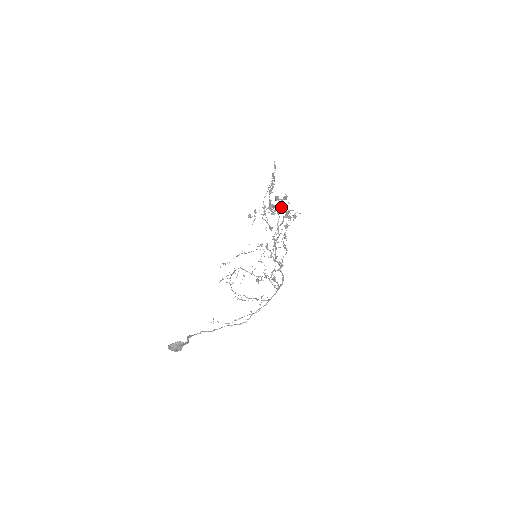
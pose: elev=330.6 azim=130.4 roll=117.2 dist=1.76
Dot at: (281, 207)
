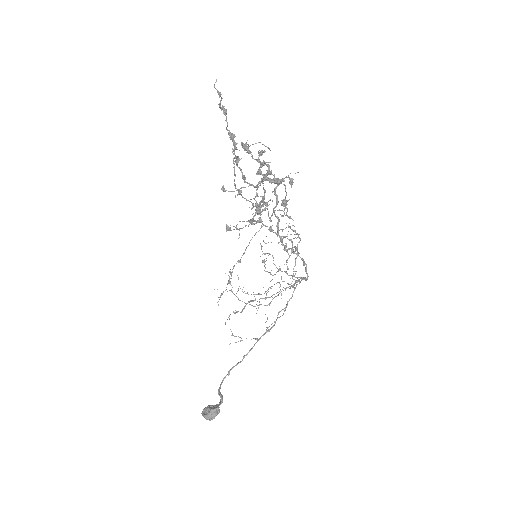
Dot at: (265, 178)
